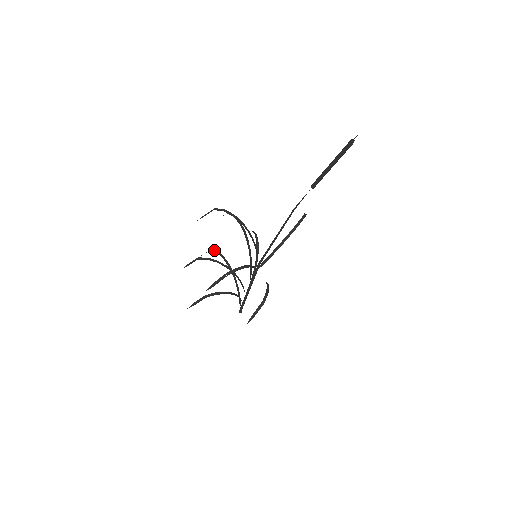
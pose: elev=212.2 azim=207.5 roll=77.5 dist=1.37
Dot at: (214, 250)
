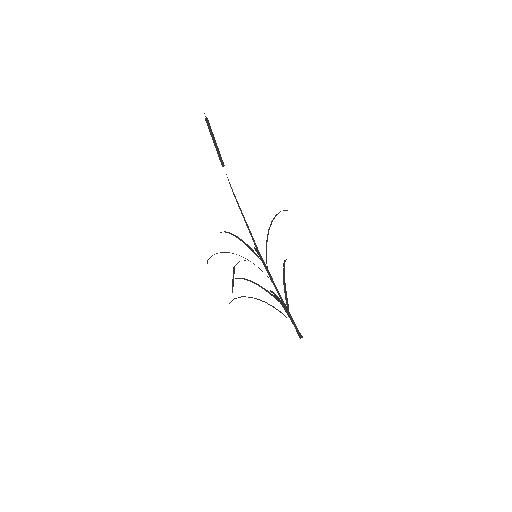
Dot at: occluded
